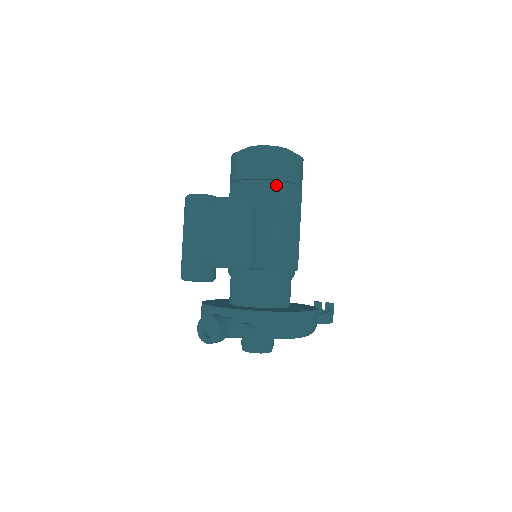
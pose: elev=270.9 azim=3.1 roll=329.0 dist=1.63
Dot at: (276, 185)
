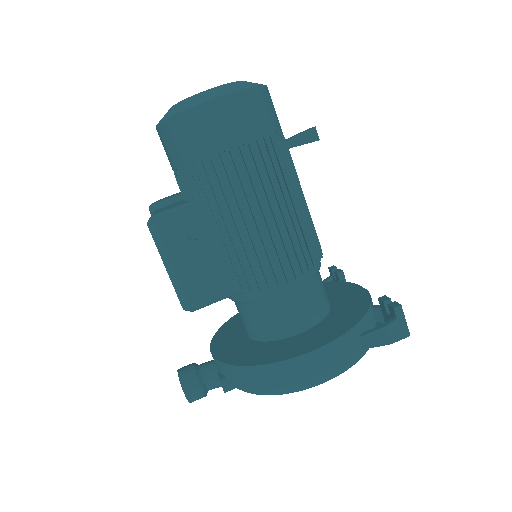
Dot at: (196, 171)
